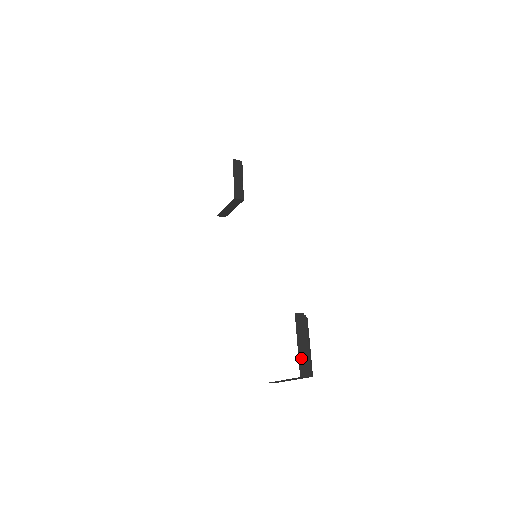
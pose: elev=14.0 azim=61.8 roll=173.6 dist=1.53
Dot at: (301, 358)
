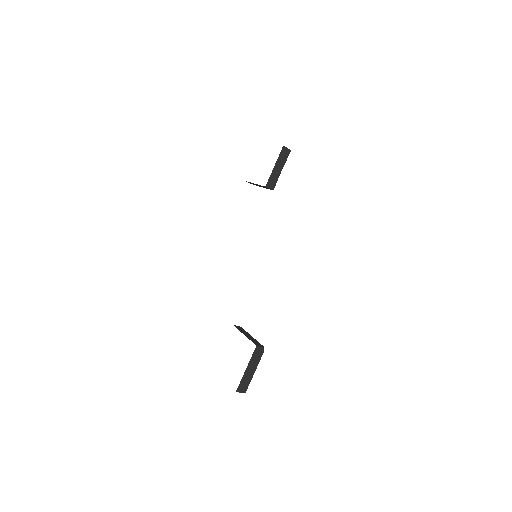
Dot at: (244, 379)
